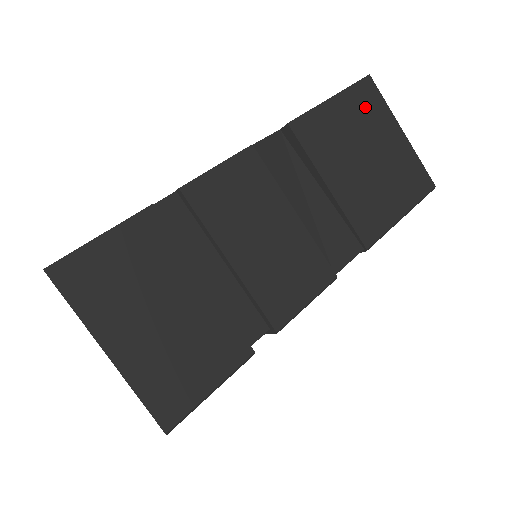
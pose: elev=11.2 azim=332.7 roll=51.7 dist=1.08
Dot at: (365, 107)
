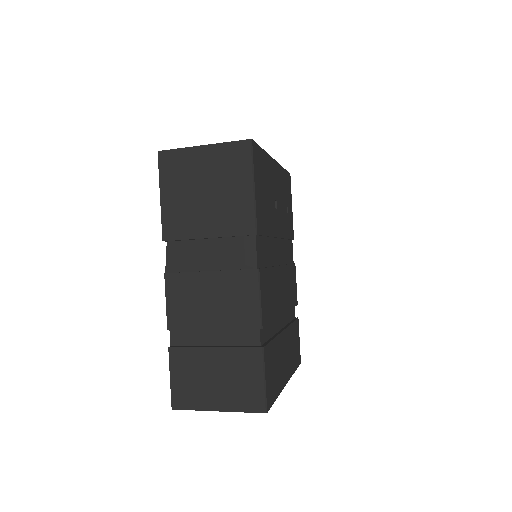
Dot at: (175, 171)
